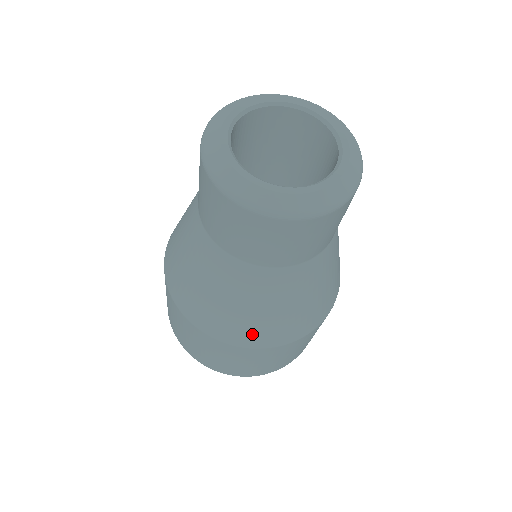
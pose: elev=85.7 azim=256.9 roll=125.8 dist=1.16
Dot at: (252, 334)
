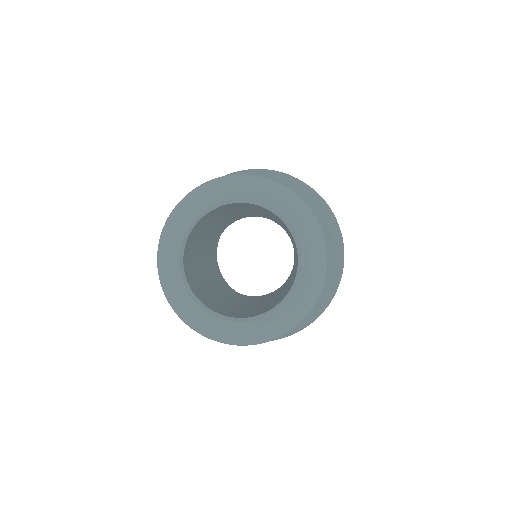
Dot at: occluded
